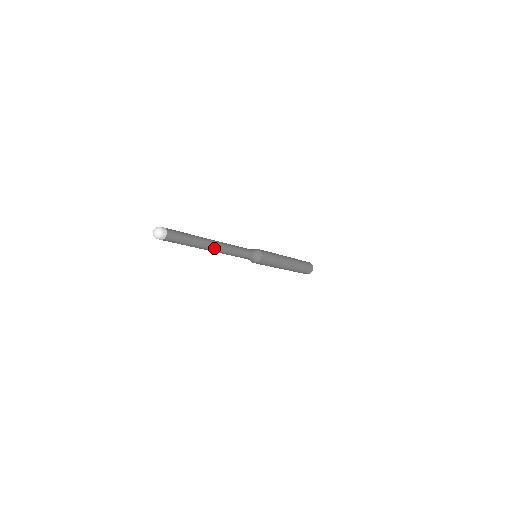
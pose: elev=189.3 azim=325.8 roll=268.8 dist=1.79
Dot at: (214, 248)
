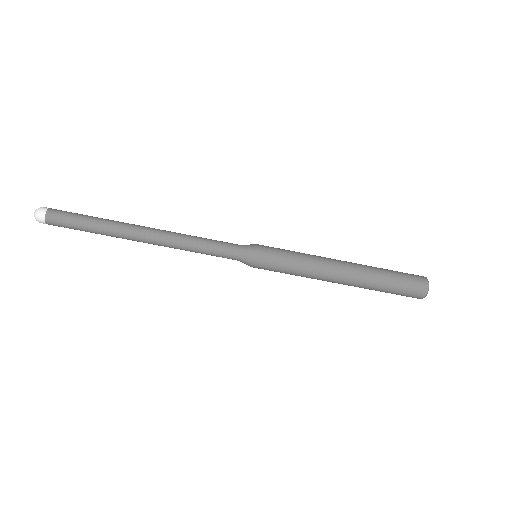
Dot at: (145, 228)
